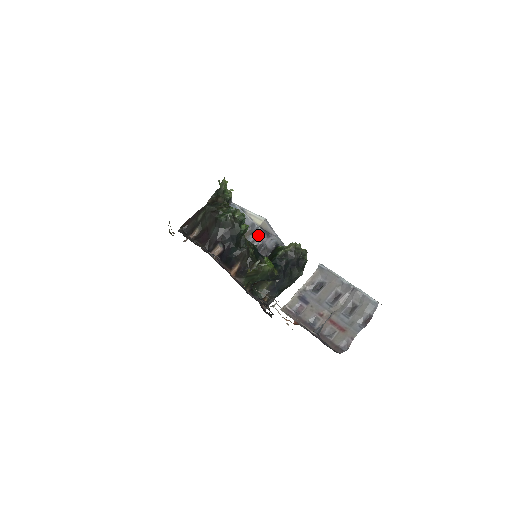
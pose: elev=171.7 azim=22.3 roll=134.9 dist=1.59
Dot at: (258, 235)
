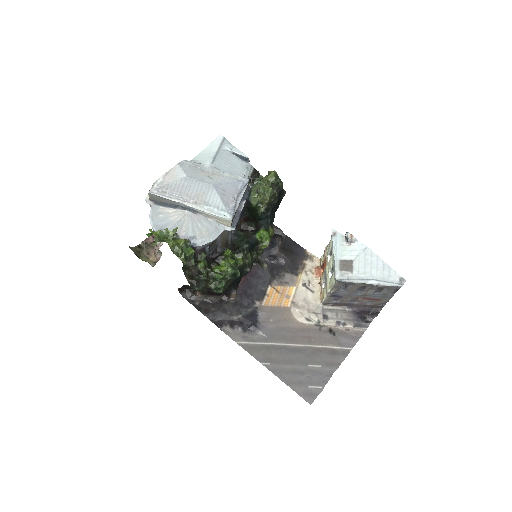
Dot at: occluded
